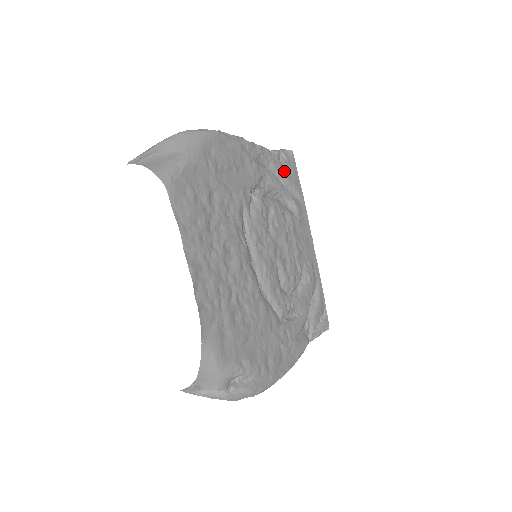
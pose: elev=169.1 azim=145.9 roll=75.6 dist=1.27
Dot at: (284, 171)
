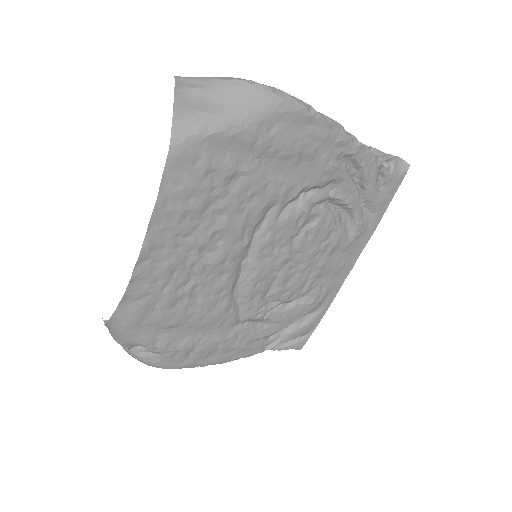
Dot at: (375, 185)
